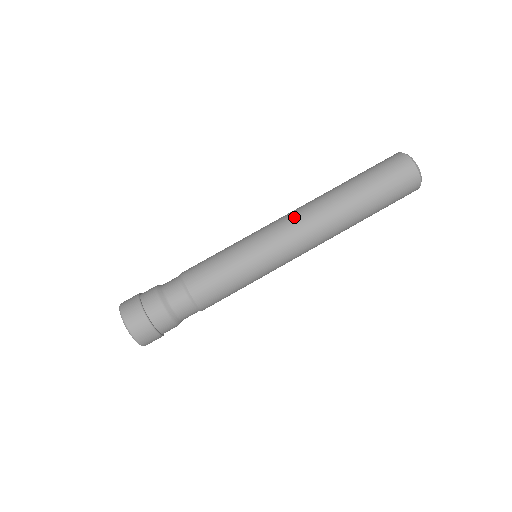
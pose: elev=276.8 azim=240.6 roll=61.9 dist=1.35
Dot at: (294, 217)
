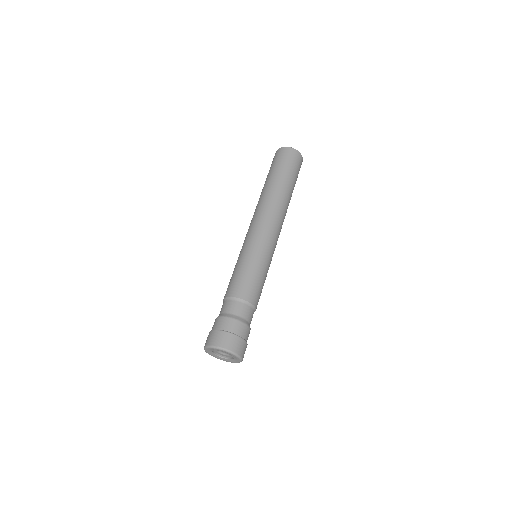
Dot at: (264, 216)
